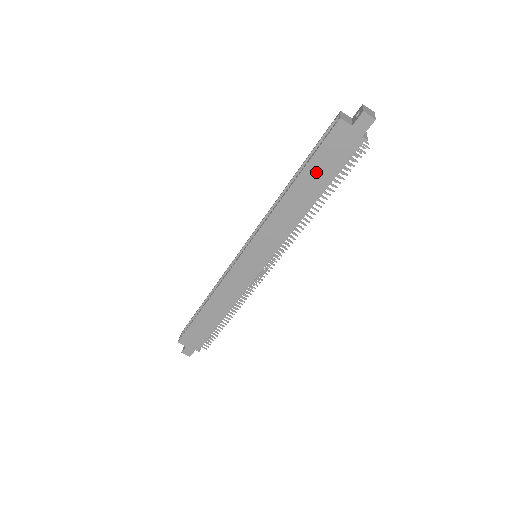
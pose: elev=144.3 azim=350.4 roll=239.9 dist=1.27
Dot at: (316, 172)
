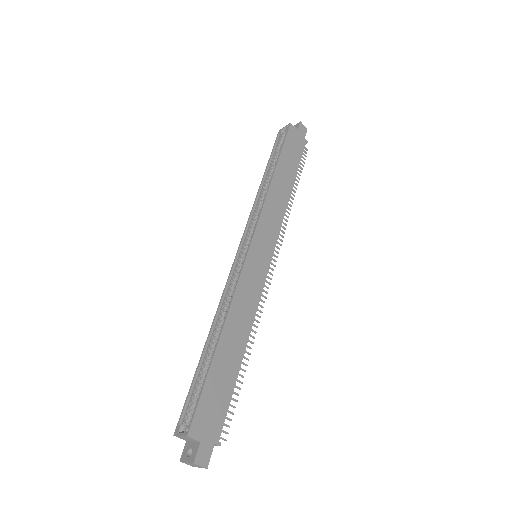
Dot at: (287, 161)
